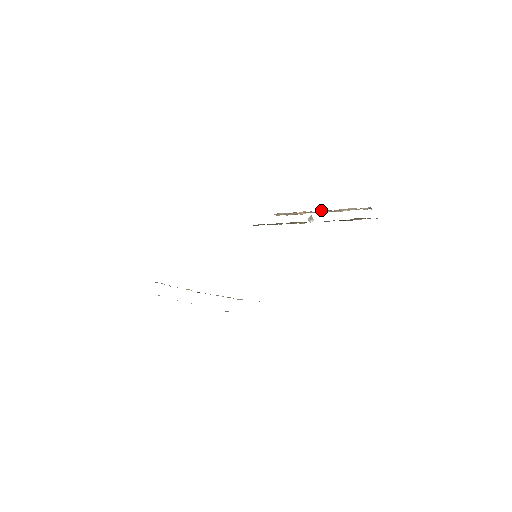
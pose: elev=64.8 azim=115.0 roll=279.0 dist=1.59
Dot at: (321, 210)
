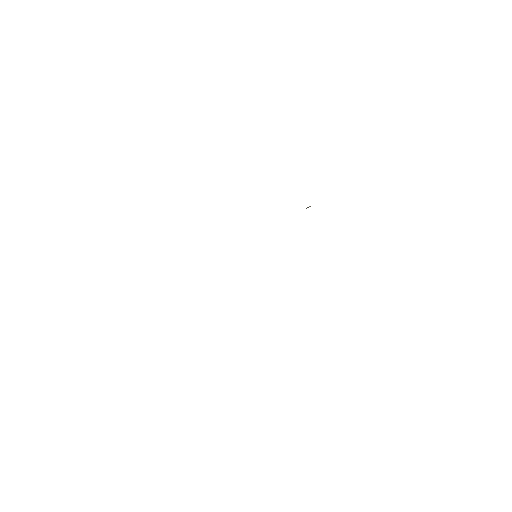
Dot at: occluded
